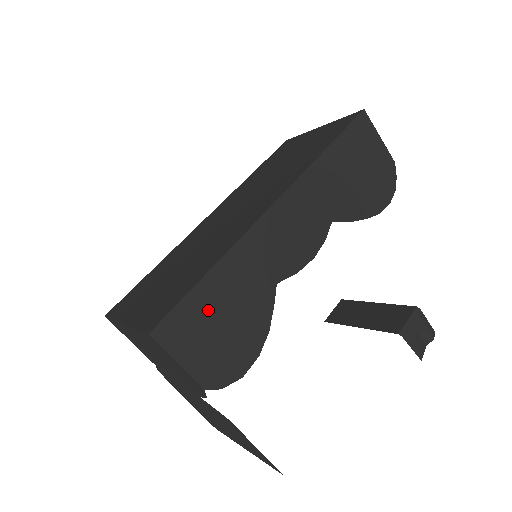
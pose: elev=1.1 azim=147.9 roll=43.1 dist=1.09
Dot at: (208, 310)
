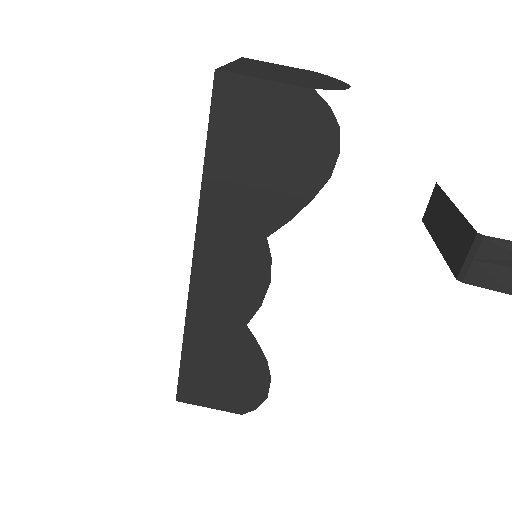
Dot at: (203, 371)
